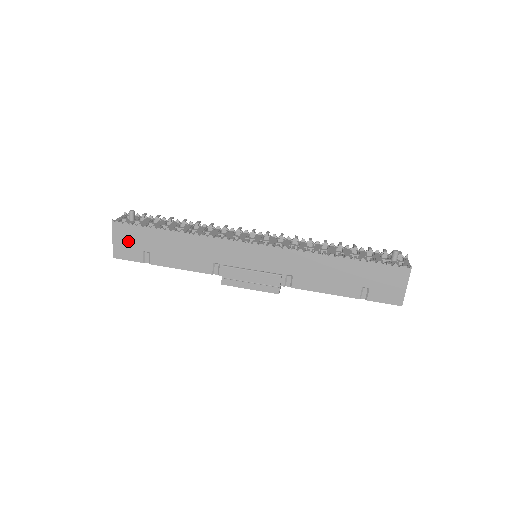
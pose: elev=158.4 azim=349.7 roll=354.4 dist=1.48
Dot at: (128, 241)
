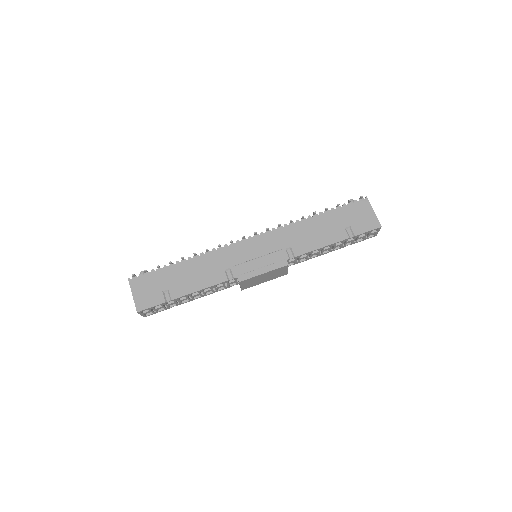
Dot at: (147, 289)
